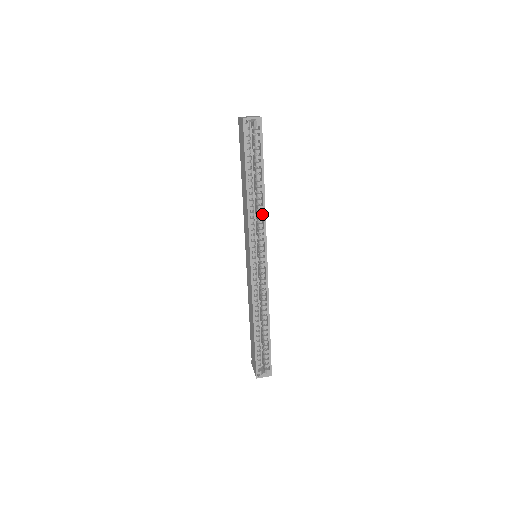
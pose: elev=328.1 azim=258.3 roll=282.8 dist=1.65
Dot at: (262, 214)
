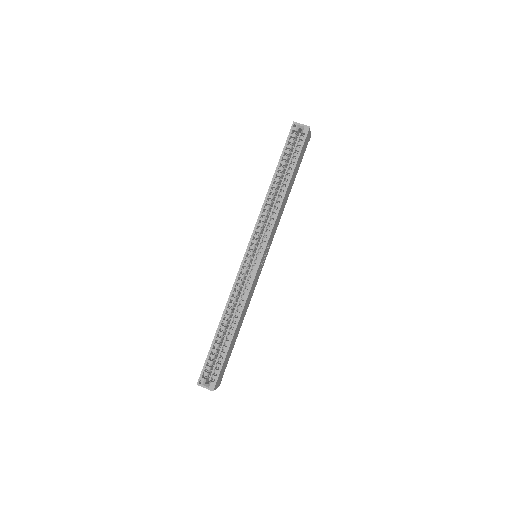
Dot at: (276, 212)
